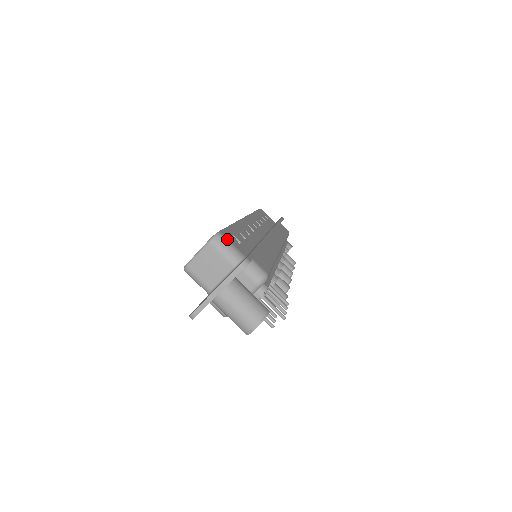
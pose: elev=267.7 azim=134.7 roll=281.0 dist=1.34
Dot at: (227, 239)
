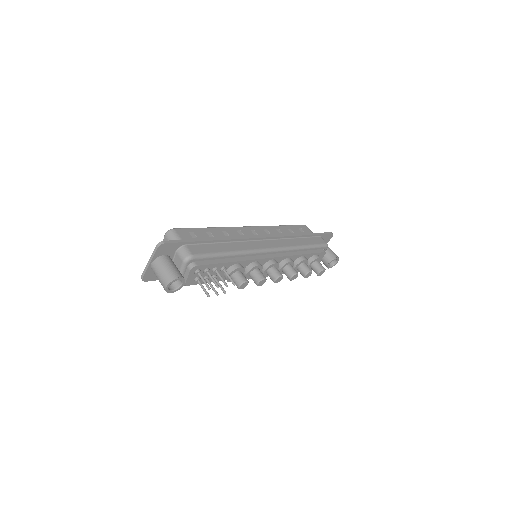
Dot at: (177, 233)
